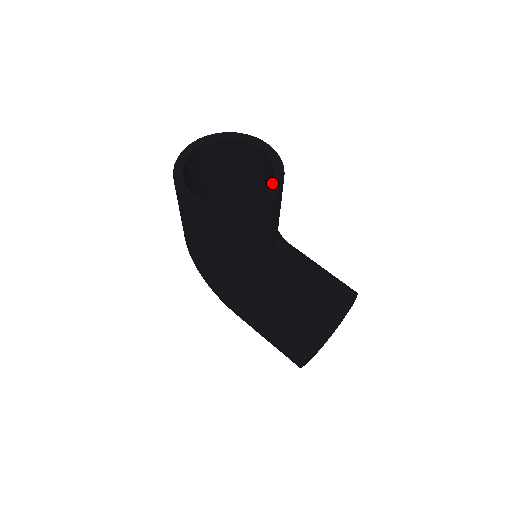
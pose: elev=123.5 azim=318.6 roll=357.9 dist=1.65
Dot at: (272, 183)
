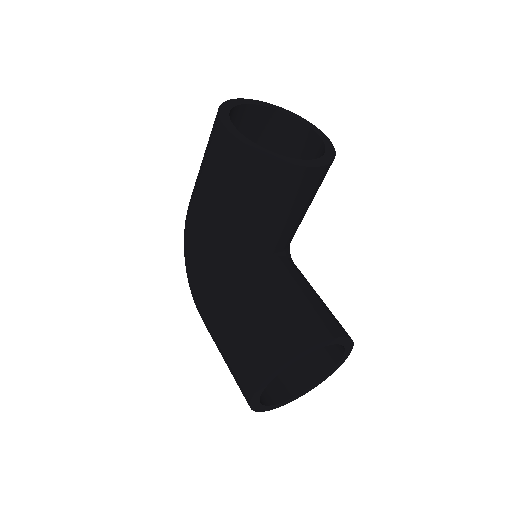
Dot at: occluded
